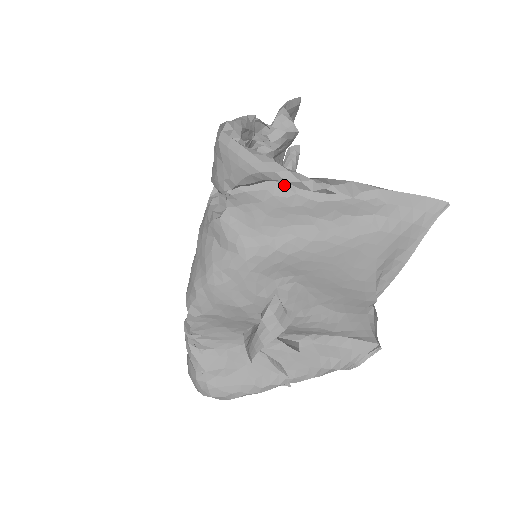
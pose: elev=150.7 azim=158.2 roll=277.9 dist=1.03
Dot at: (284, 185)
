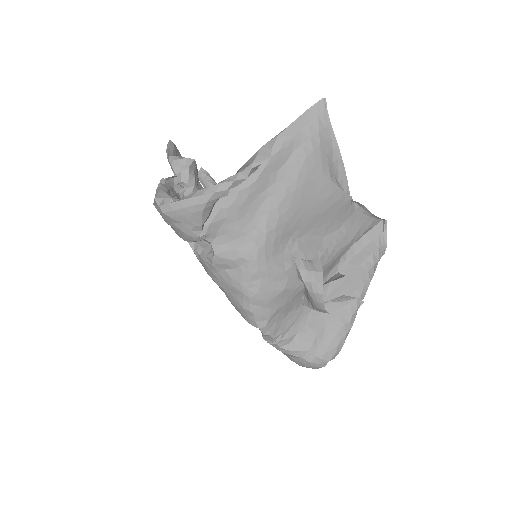
Dot at: (226, 195)
